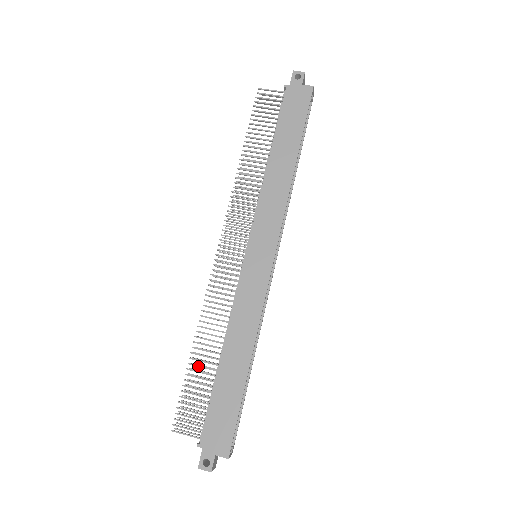
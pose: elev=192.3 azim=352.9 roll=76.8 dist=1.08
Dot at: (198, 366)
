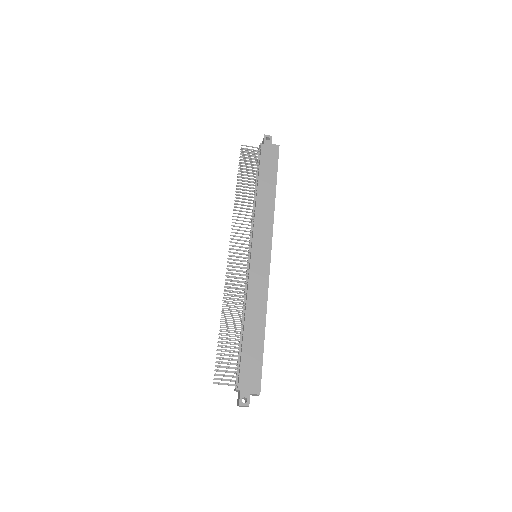
Dot at: (227, 334)
